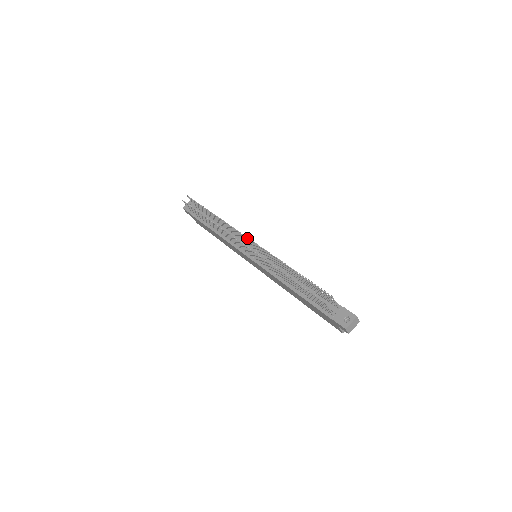
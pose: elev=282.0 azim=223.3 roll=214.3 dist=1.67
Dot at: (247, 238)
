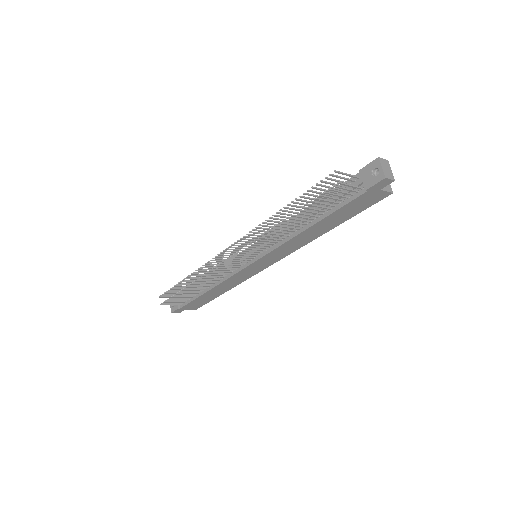
Dot at: occluded
